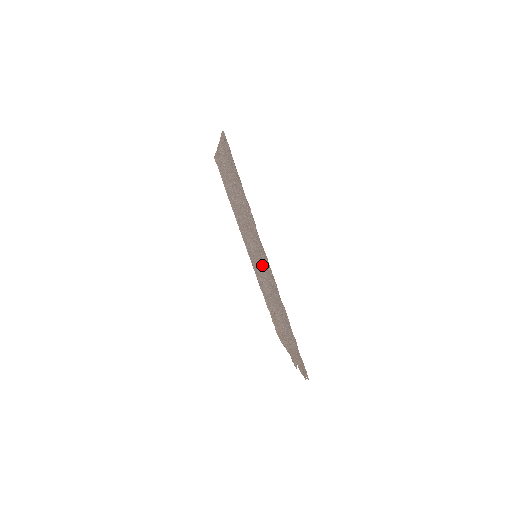
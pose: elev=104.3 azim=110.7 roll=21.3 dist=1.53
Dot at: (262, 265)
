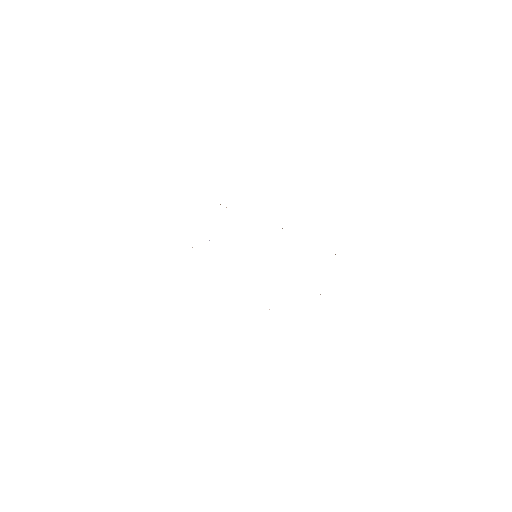
Dot at: occluded
